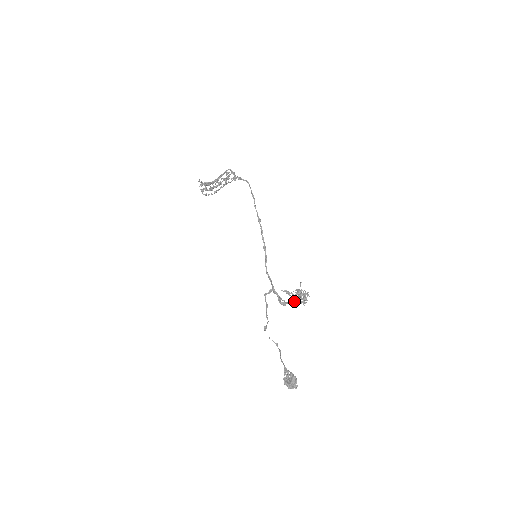
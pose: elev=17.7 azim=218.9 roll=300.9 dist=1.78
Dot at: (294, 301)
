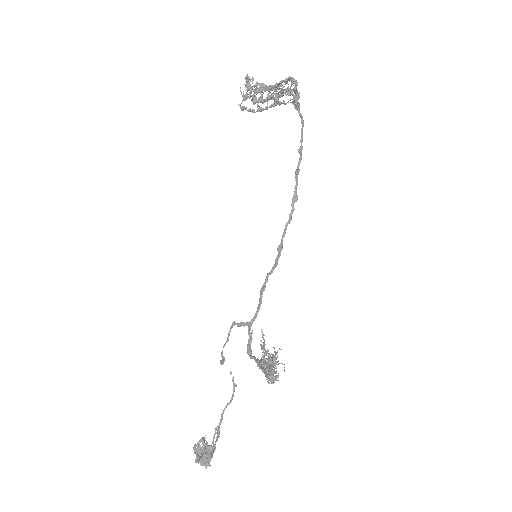
Dot at: (259, 365)
